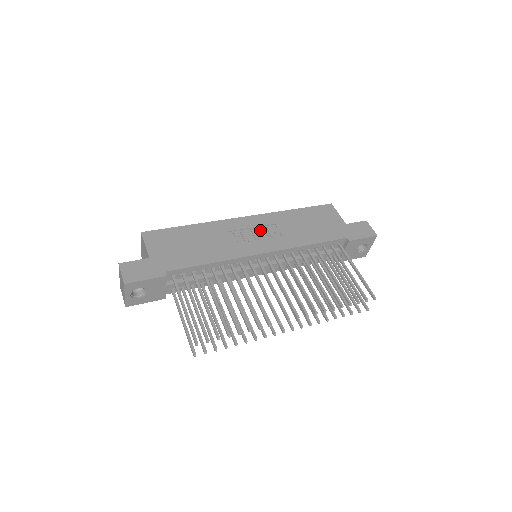
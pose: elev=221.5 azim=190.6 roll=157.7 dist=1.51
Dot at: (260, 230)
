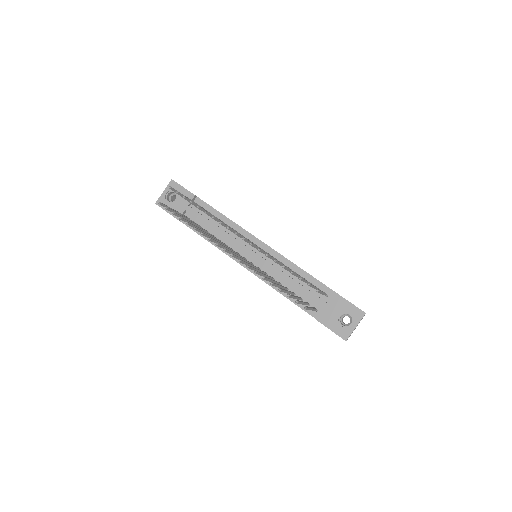
Dot at: occluded
